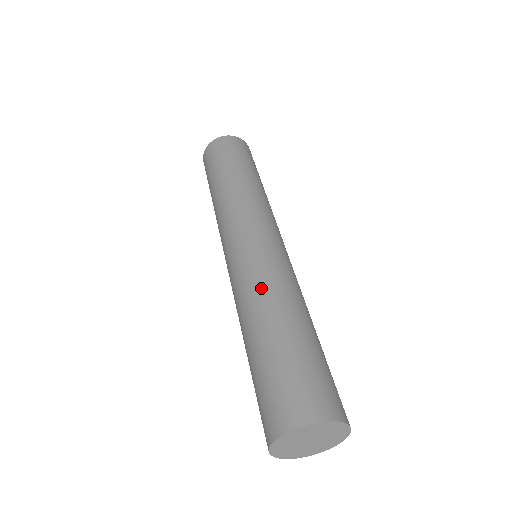
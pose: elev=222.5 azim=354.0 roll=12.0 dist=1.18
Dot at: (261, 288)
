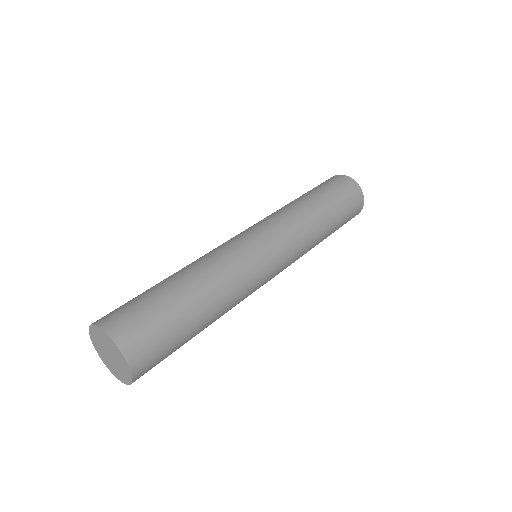
Dot at: (199, 258)
